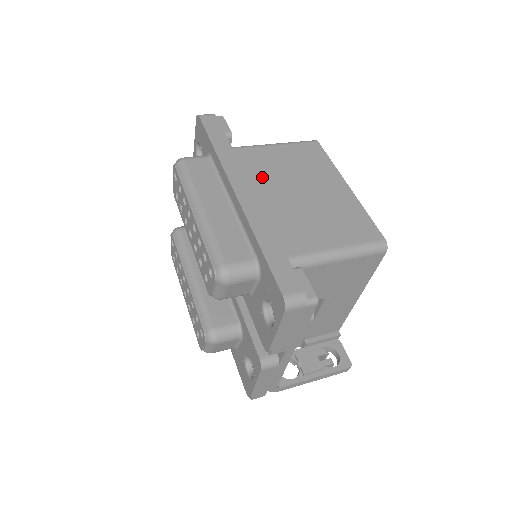
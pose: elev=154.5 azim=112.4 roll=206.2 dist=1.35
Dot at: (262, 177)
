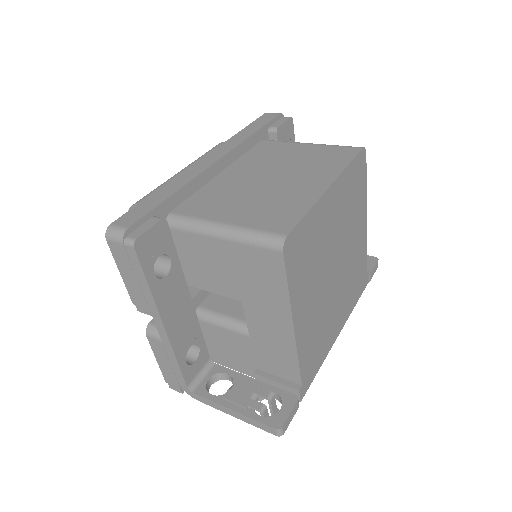
Dot at: (256, 161)
